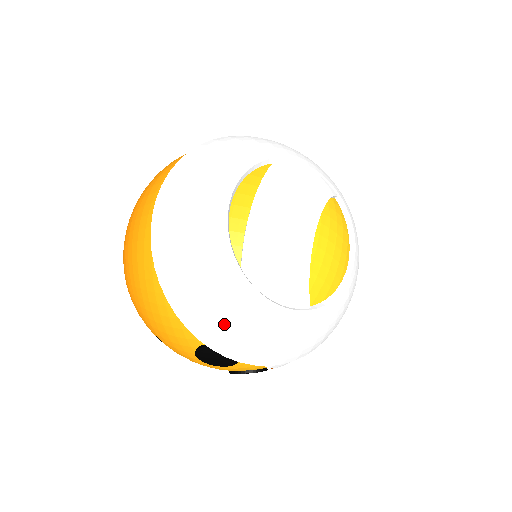
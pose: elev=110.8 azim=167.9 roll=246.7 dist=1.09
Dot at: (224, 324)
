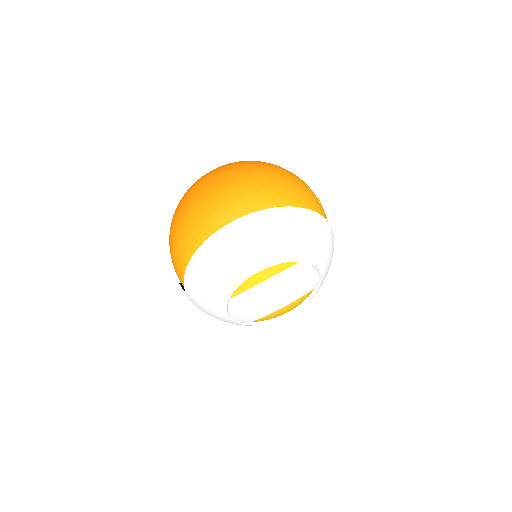
Dot at: (201, 303)
